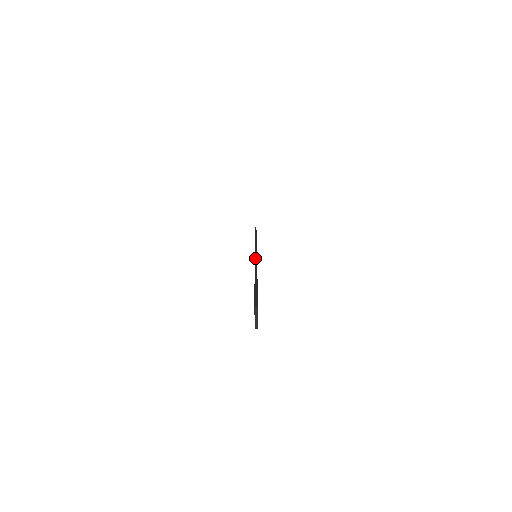
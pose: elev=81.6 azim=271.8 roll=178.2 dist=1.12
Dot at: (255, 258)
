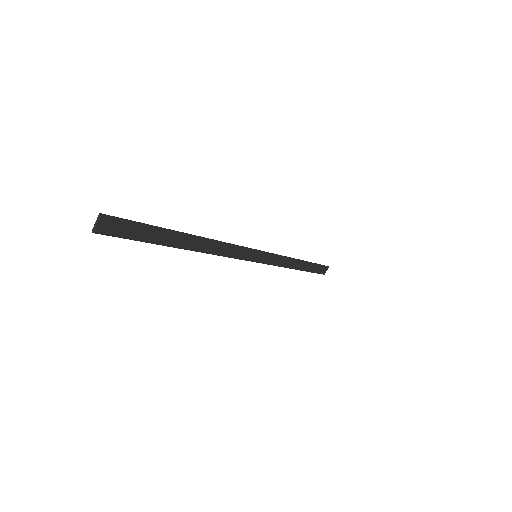
Dot at: occluded
